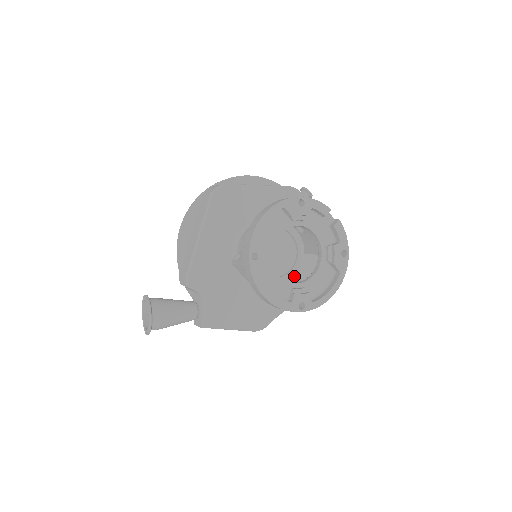
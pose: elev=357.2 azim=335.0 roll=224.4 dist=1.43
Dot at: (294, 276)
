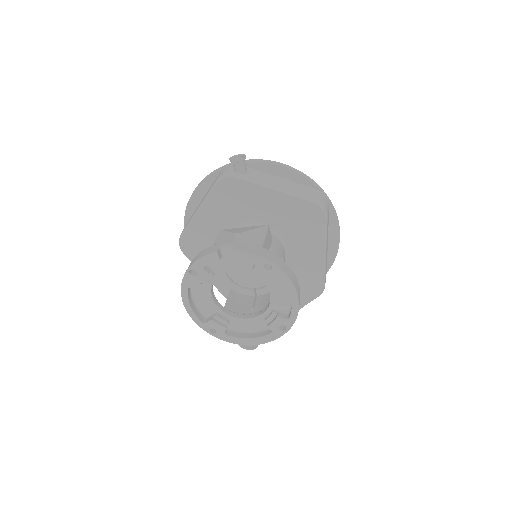
Dot at: (302, 237)
